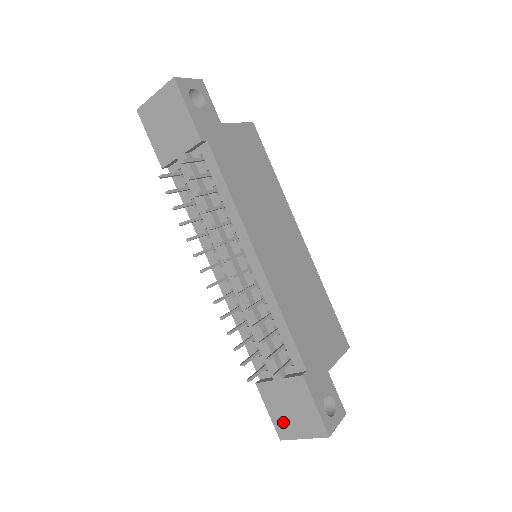
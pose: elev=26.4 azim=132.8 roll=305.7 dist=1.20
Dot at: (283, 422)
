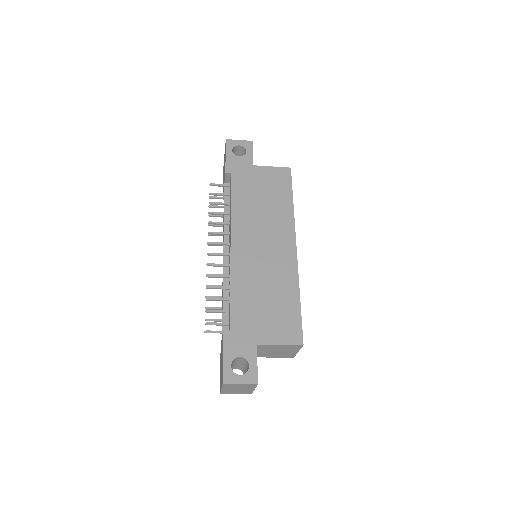
Dot at: occluded
